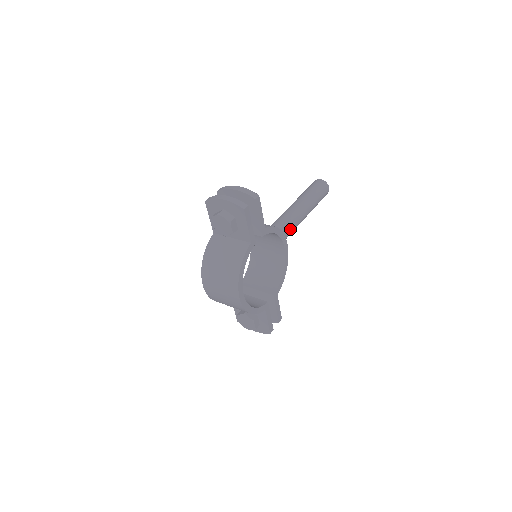
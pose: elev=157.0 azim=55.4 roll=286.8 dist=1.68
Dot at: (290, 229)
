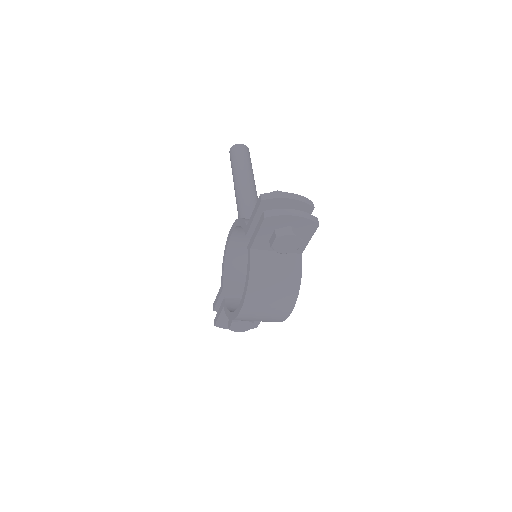
Dot at: occluded
